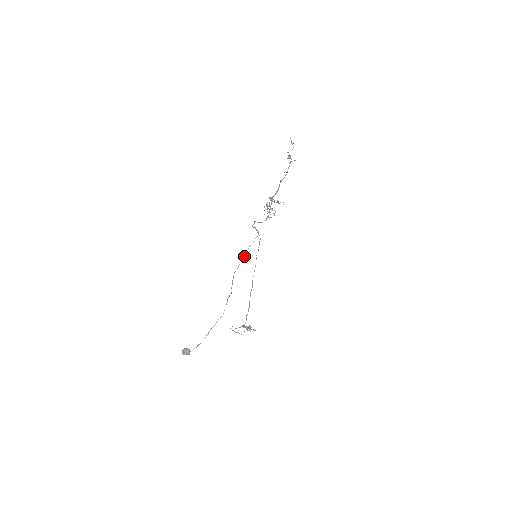
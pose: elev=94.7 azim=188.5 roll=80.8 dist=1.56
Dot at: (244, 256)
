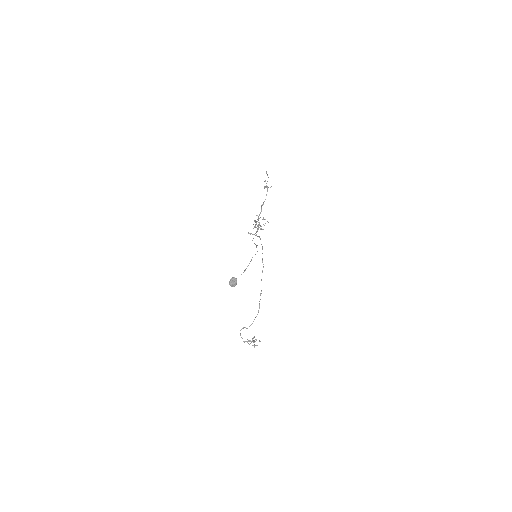
Dot at: occluded
